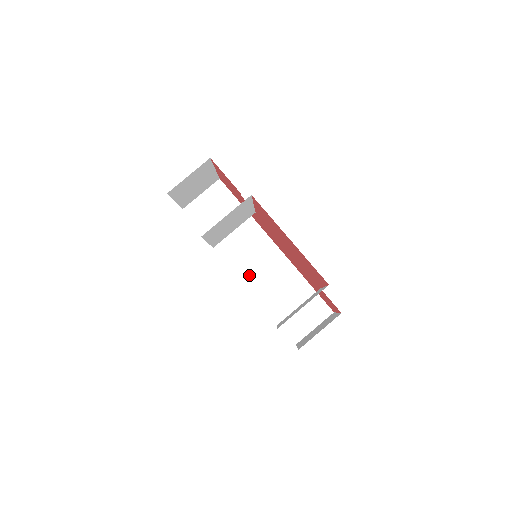
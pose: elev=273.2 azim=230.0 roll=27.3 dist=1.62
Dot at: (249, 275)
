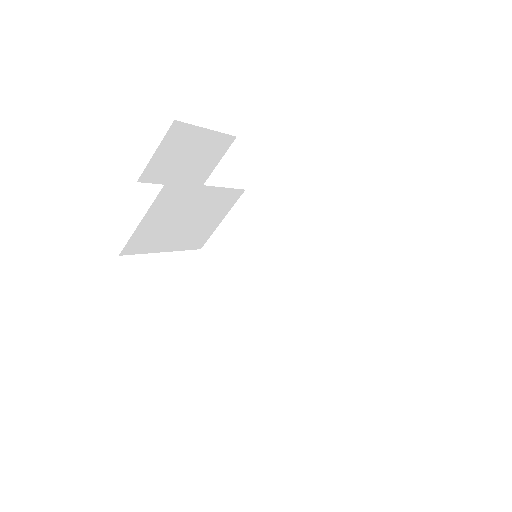
Dot at: (286, 272)
